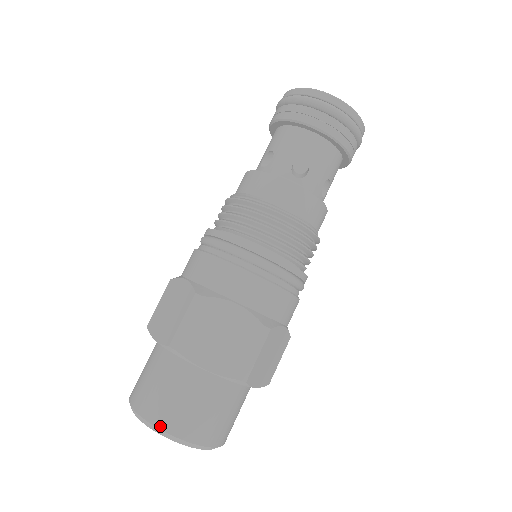
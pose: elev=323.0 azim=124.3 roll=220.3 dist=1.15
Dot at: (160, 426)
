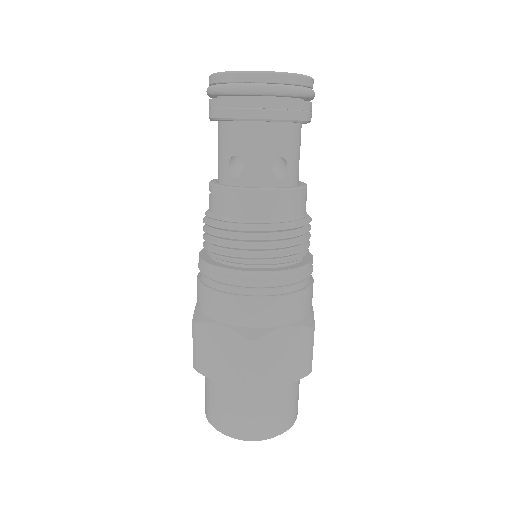
Dot at: (262, 438)
